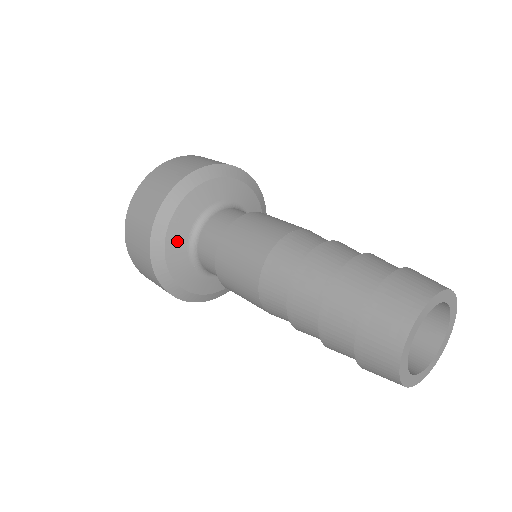
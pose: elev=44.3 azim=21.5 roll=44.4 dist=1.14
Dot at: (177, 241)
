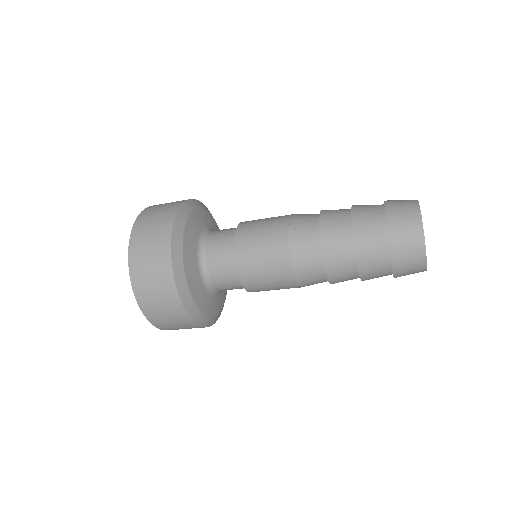
Dot at: (190, 243)
